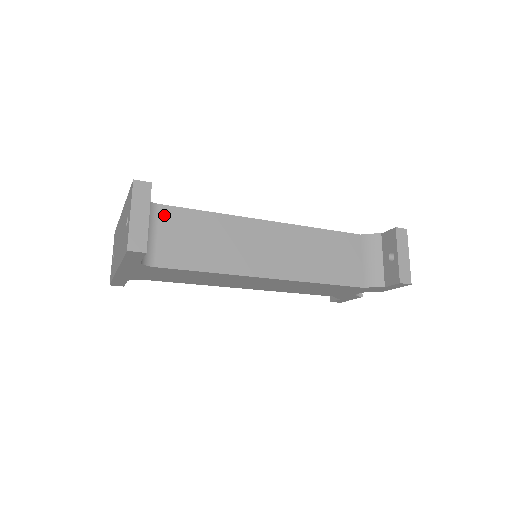
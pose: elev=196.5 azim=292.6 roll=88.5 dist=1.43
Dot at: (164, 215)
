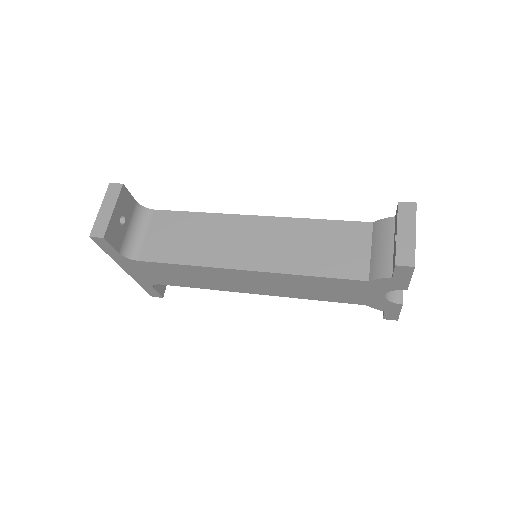
Dot at: (156, 218)
